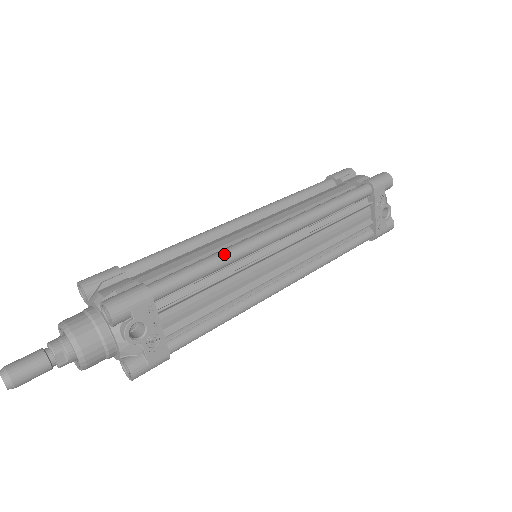
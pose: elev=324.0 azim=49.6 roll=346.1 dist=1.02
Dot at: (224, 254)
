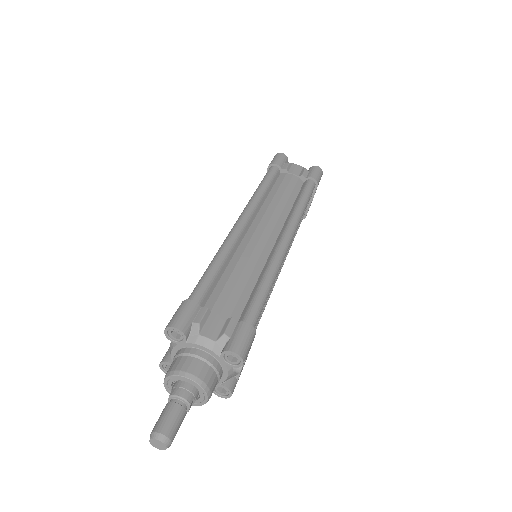
Dot at: (274, 275)
